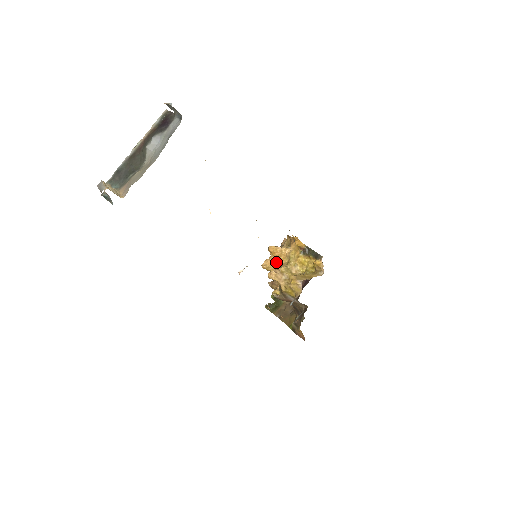
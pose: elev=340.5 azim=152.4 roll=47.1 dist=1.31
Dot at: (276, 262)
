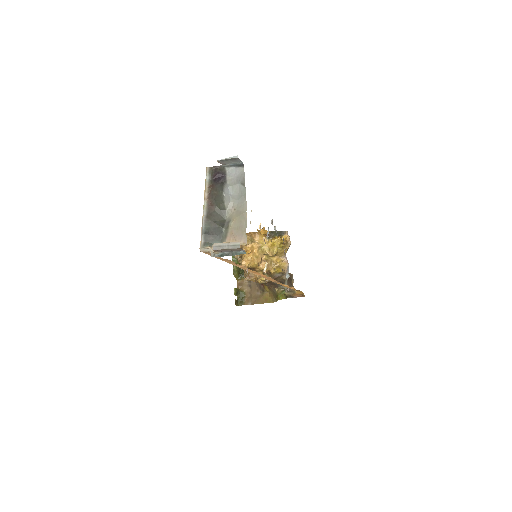
Dot at: (251, 257)
